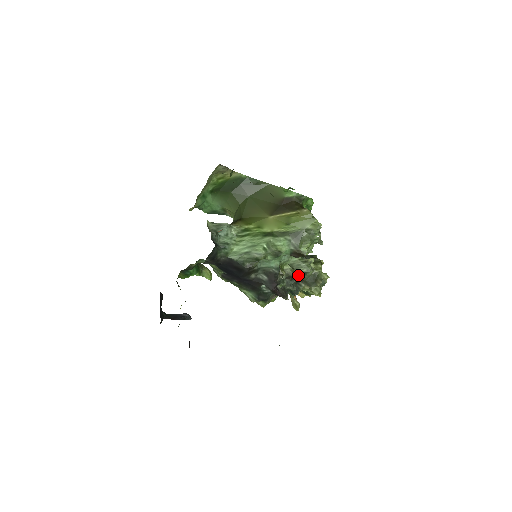
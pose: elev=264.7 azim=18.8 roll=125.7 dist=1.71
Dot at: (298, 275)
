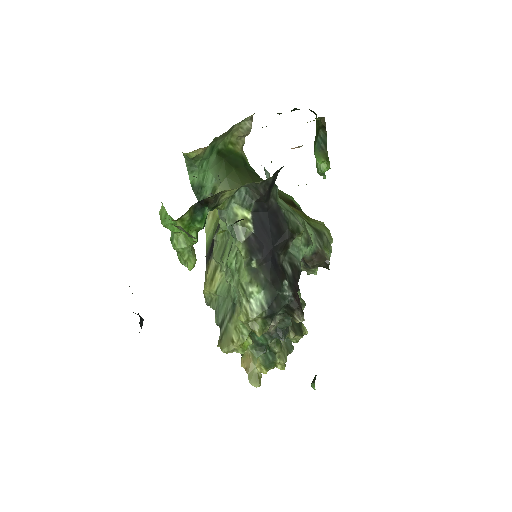
Dot at: occluded
